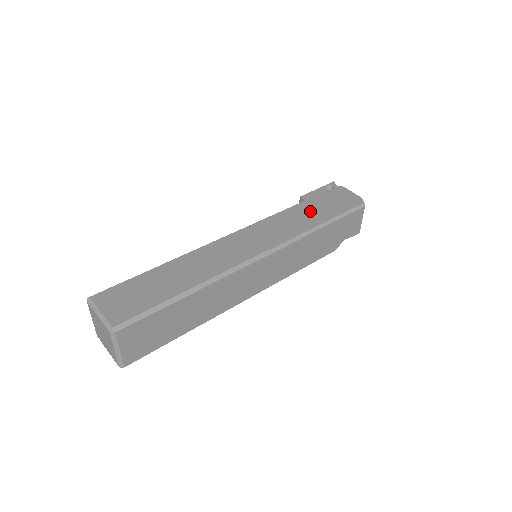
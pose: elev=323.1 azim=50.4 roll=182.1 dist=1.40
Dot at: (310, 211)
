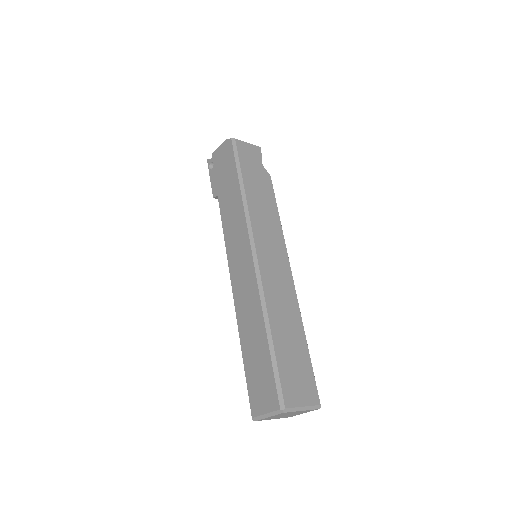
Dot at: (227, 194)
